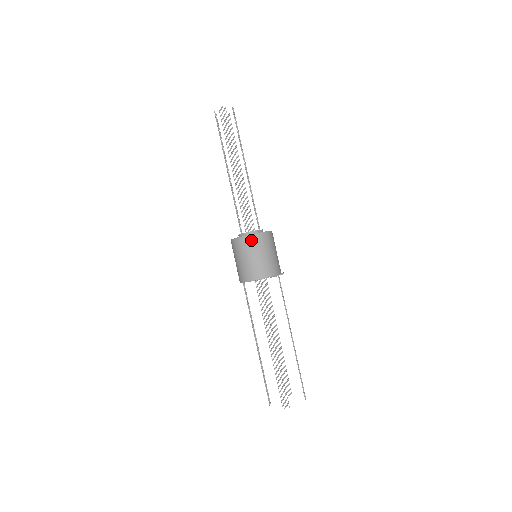
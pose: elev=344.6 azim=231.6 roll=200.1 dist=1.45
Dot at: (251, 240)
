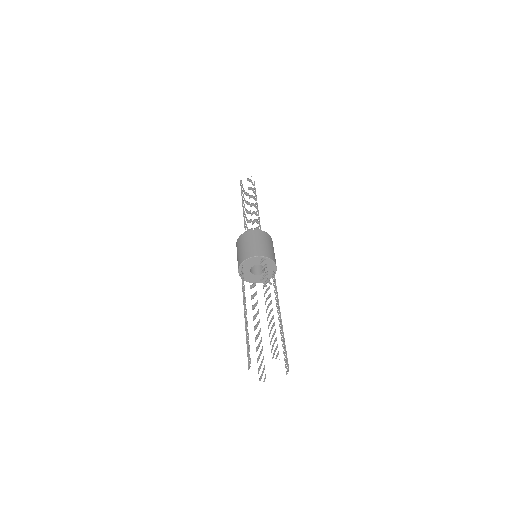
Dot at: (262, 233)
